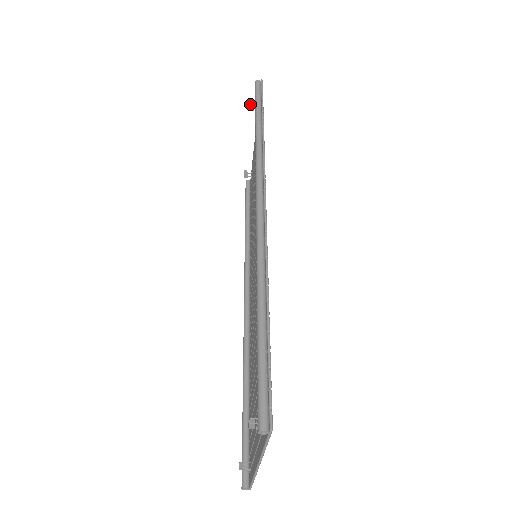
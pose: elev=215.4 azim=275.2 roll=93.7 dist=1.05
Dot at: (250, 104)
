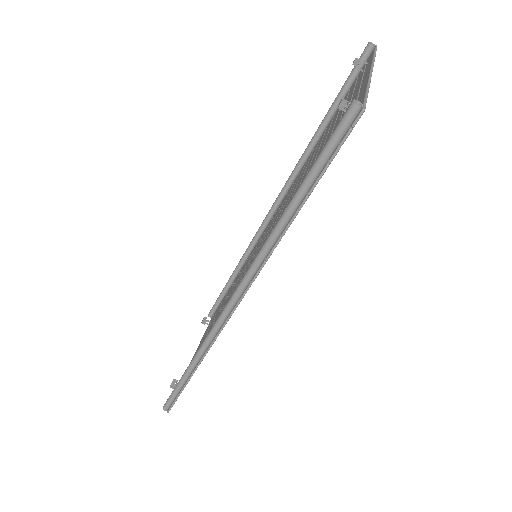
Dot at: (204, 317)
